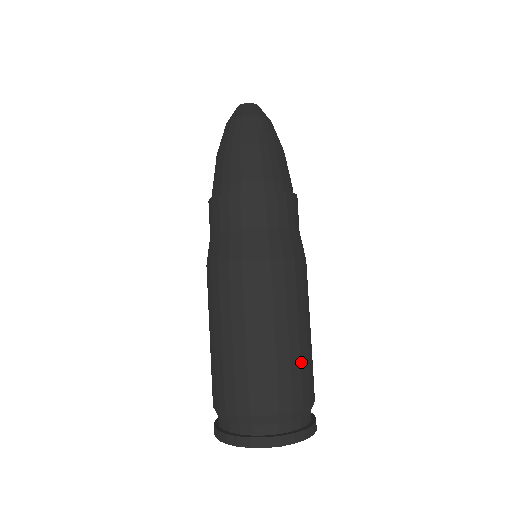
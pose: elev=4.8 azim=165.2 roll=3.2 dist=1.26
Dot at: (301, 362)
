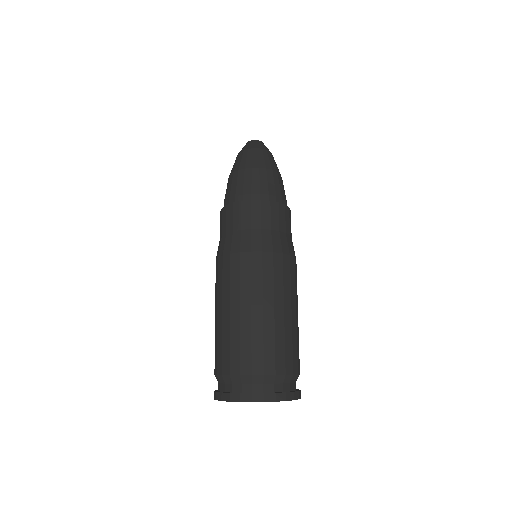
Dot at: (252, 336)
